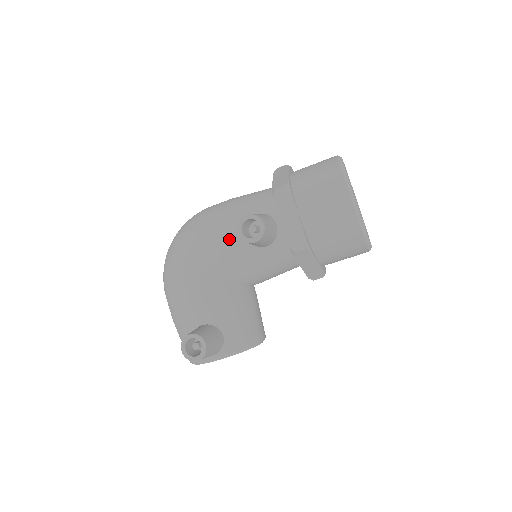
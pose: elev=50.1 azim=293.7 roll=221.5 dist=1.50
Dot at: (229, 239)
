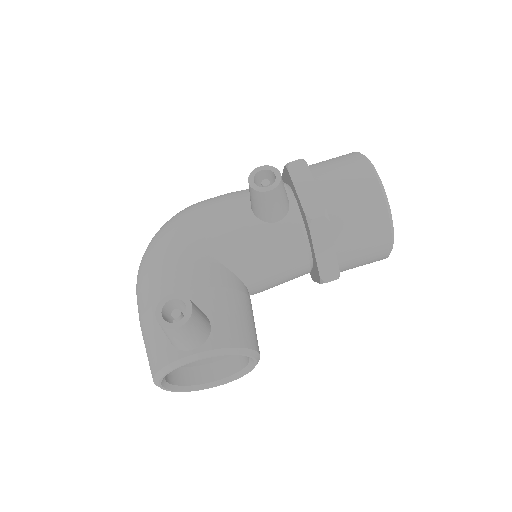
Dot at: (232, 212)
